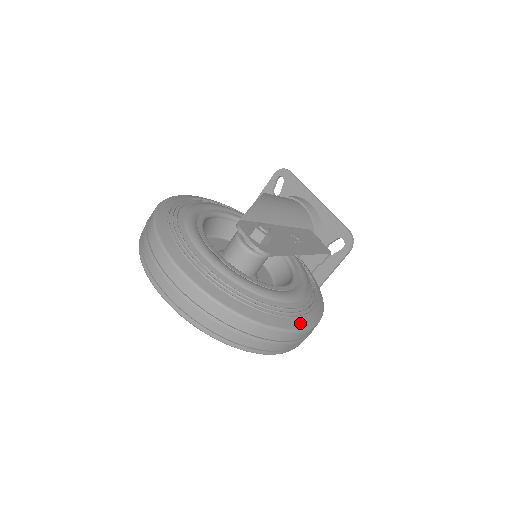
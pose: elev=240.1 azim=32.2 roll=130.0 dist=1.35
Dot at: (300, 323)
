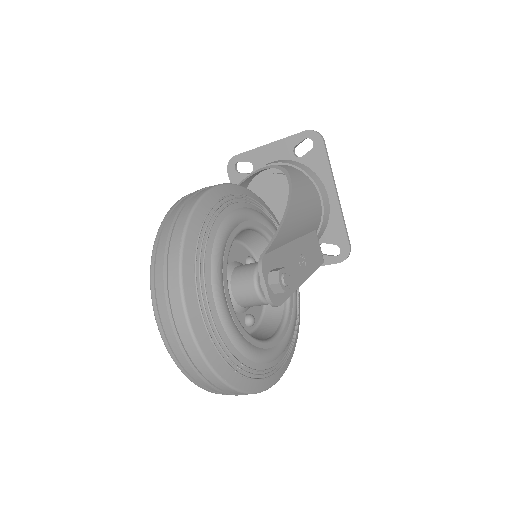
Dot at: (279, 375)
